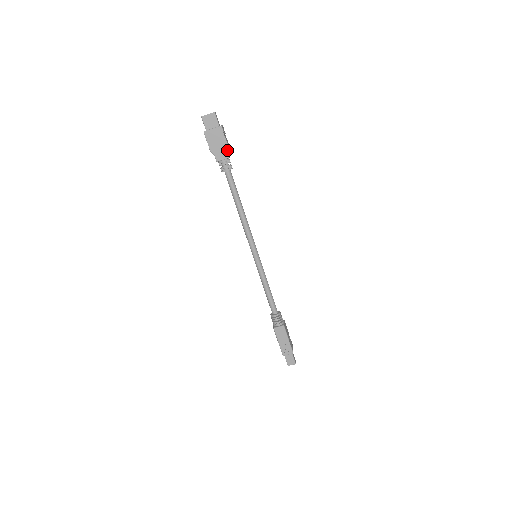
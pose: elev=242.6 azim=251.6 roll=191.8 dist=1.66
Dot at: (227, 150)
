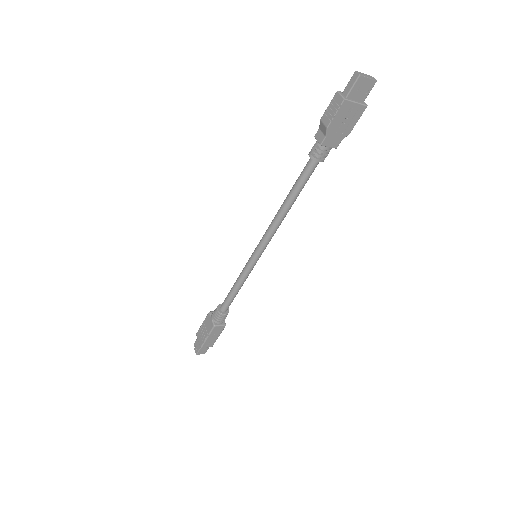
Dot at: (343, 138)
